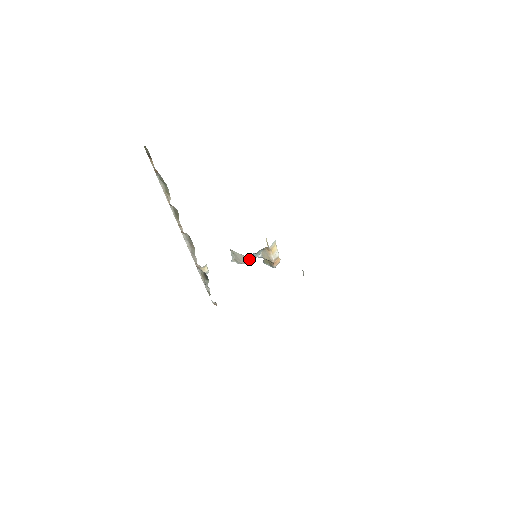
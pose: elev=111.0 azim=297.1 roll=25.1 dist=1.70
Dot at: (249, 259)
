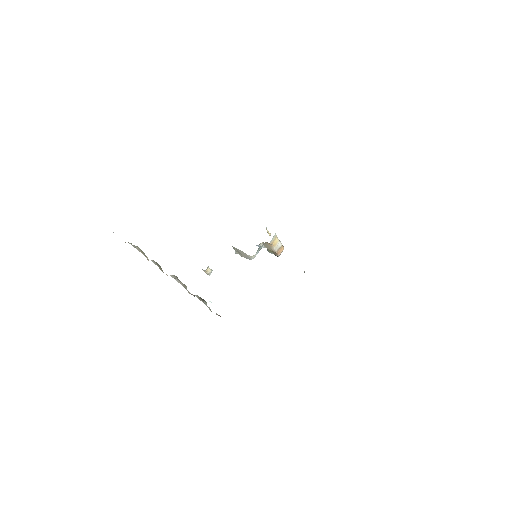
Dot at: (250, 256)
